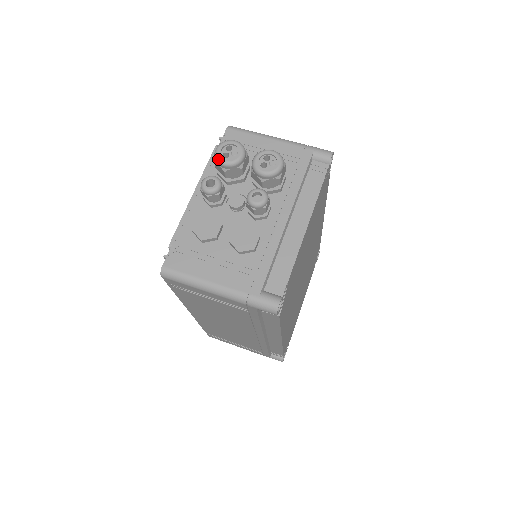
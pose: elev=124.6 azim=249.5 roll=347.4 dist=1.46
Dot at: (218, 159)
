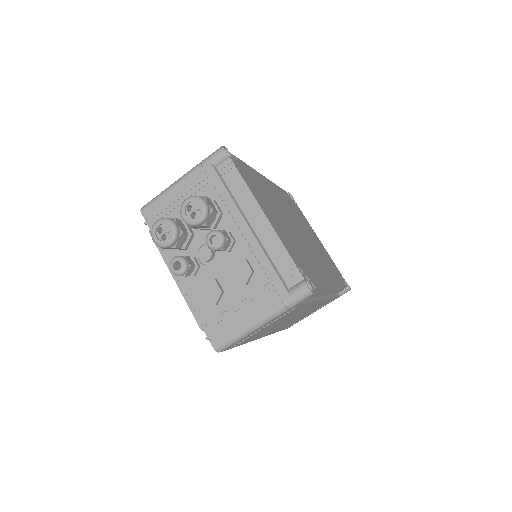
Dot at: (162, 246)
